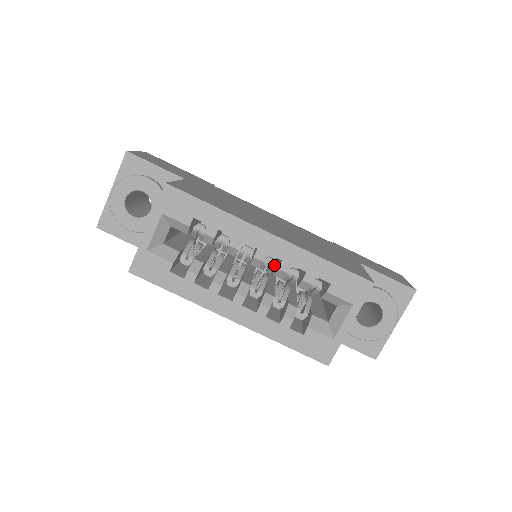
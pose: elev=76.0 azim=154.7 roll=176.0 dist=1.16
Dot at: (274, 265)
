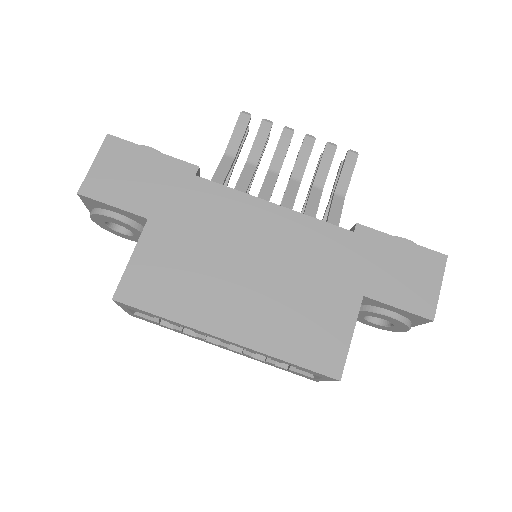
Dot at: occluded
